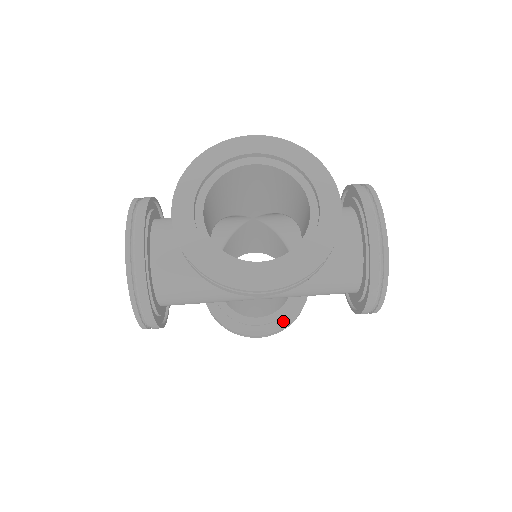
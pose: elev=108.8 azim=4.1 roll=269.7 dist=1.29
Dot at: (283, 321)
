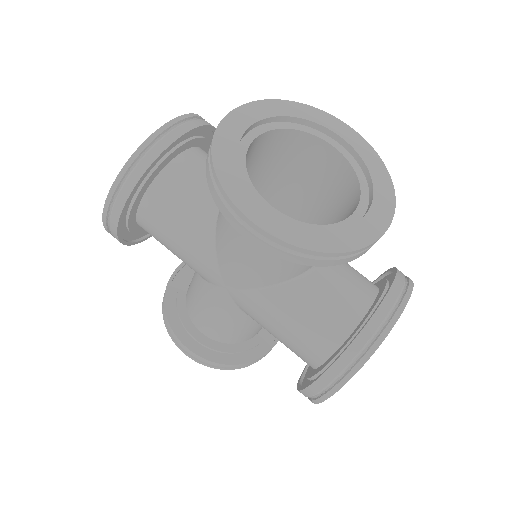
Dot at: (220, 357)
